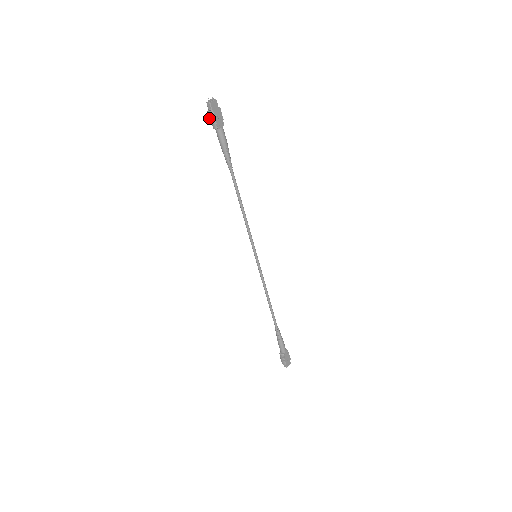
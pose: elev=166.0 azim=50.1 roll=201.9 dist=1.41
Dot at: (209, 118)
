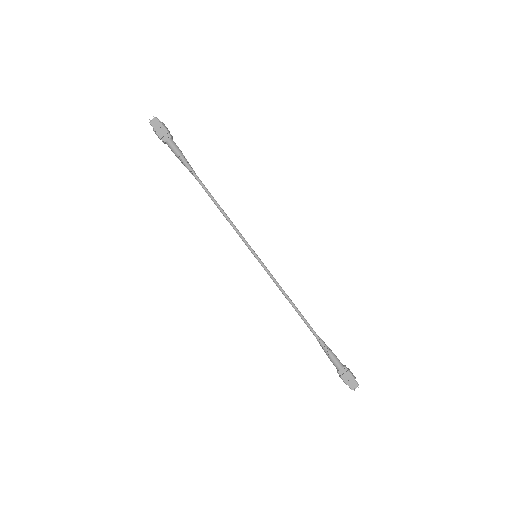
Dot at: (158, 136)
